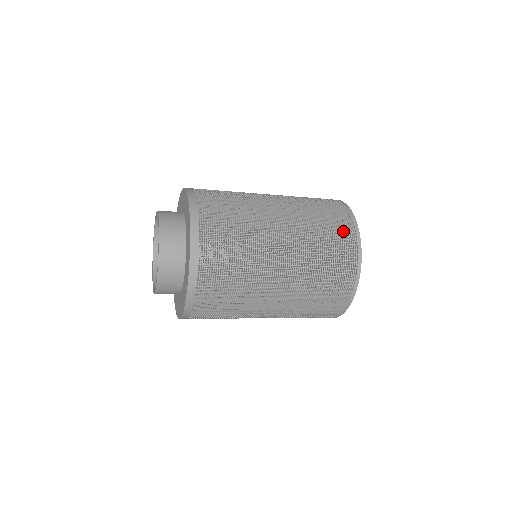
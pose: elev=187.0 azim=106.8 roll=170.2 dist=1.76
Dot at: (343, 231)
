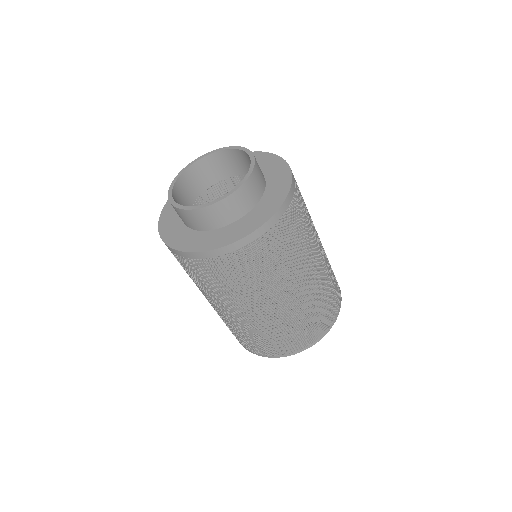
Dot at: occluded
